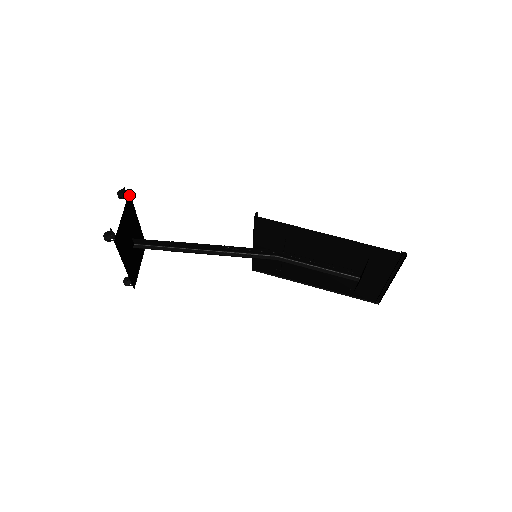
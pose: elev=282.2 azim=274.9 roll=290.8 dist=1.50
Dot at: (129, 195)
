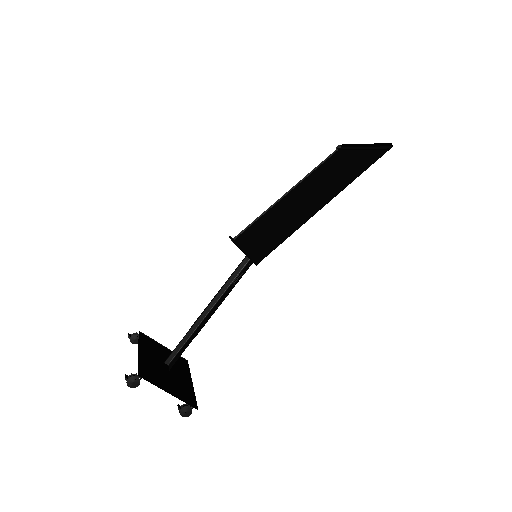
Dot at: (139, 375)
